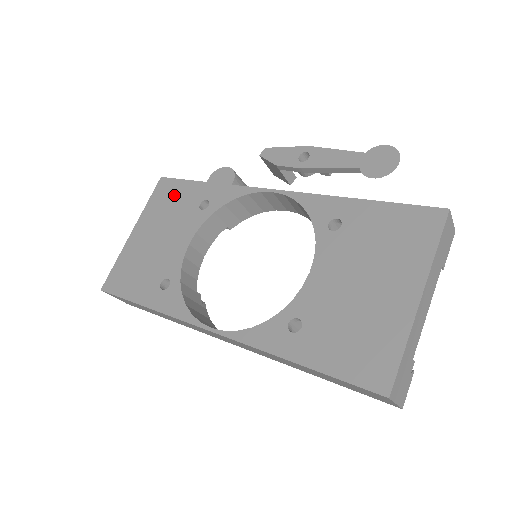
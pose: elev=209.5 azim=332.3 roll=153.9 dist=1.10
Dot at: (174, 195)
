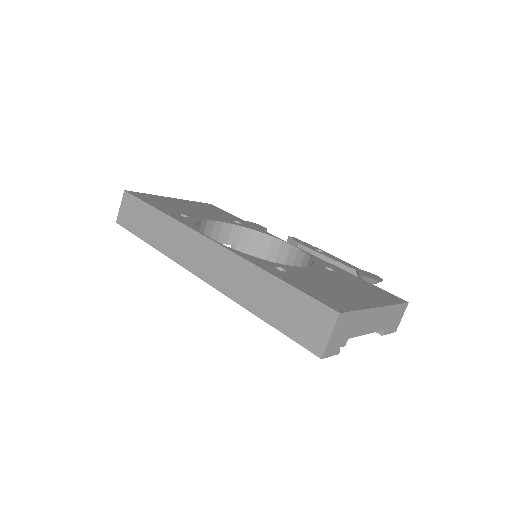
Dot at: (216, 210)
